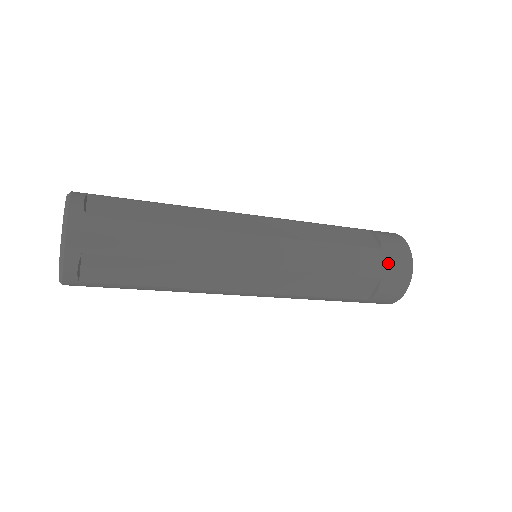
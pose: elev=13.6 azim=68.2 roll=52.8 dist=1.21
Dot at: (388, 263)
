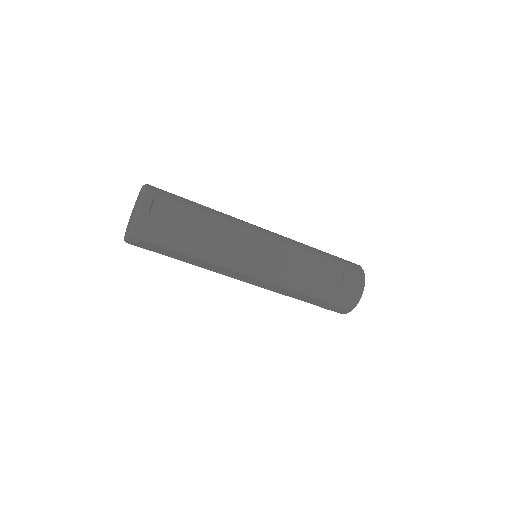
Dot at: (345, 261)
